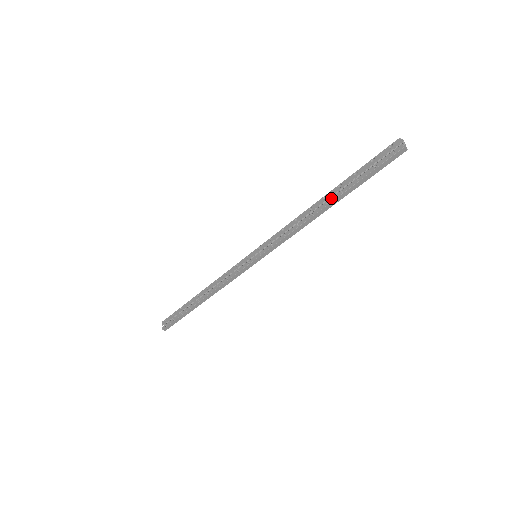
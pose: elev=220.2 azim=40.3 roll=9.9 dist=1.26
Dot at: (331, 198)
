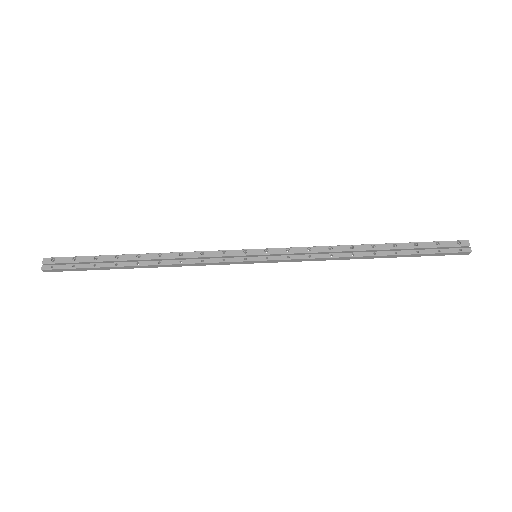
Dot at: (382, 251)
